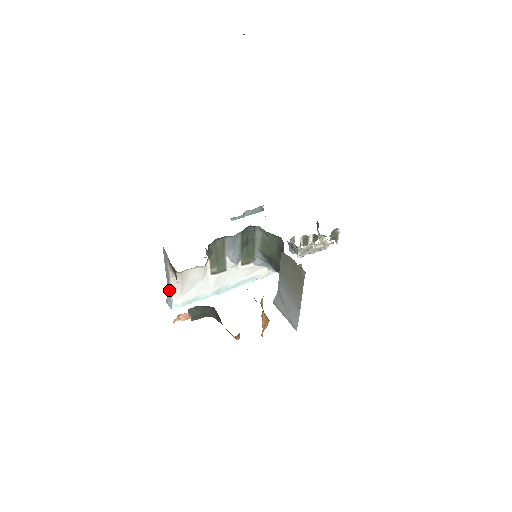
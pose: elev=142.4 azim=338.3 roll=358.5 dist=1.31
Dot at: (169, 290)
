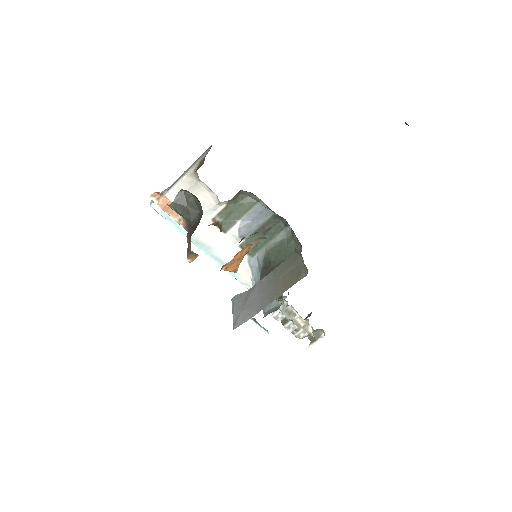
Dot at: (168, 188)
